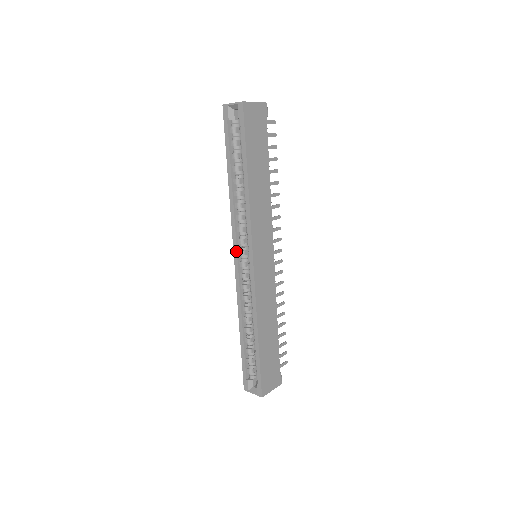
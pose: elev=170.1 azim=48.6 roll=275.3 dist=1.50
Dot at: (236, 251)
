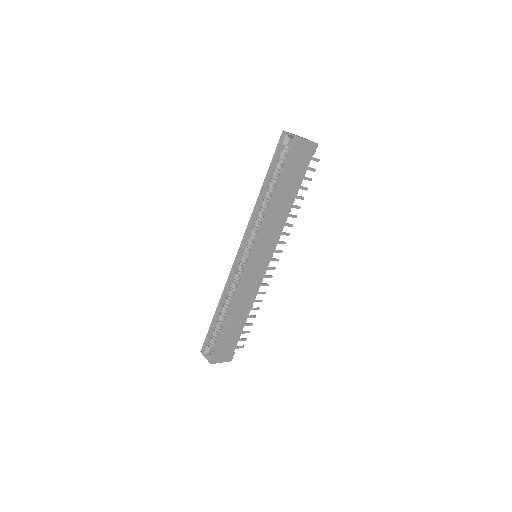
Dot at: (242, 245)
